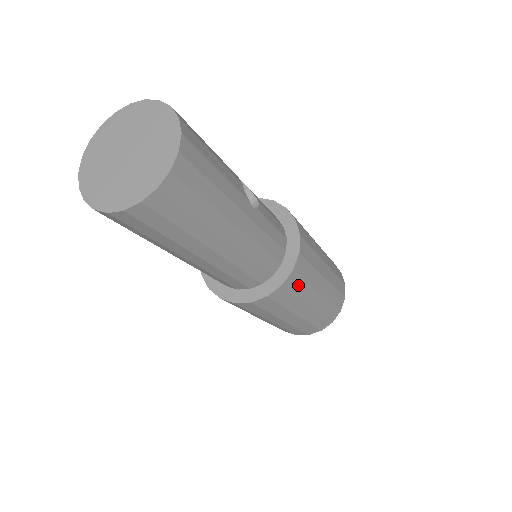
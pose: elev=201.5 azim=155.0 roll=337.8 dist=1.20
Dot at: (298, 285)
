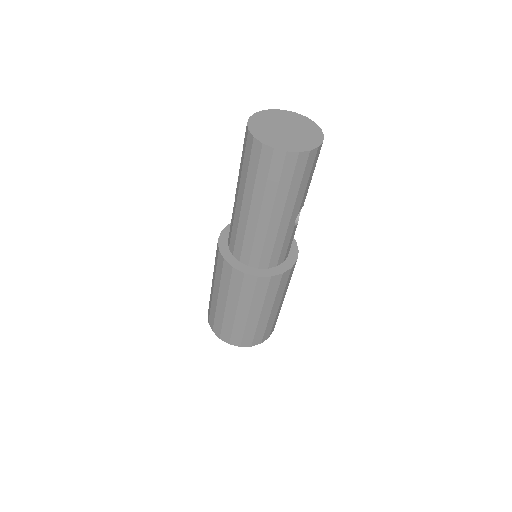
Dot at: (261, 290)
